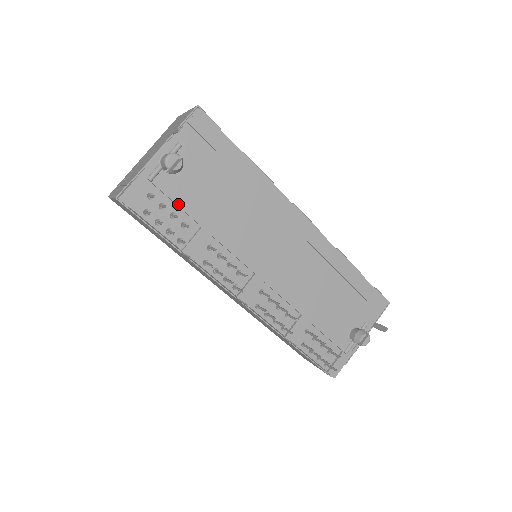
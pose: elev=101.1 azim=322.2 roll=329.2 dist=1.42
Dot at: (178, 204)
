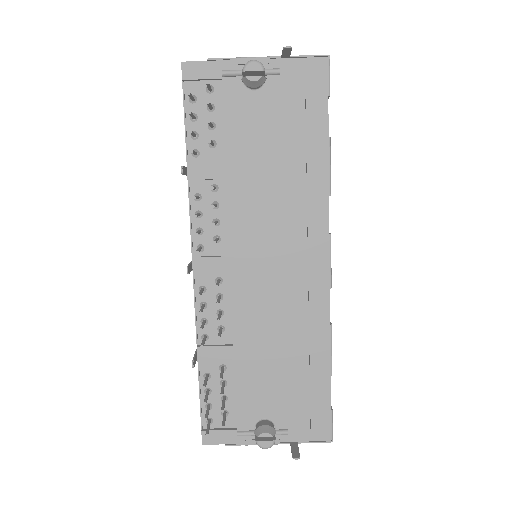
Dot at: (226, 119)
